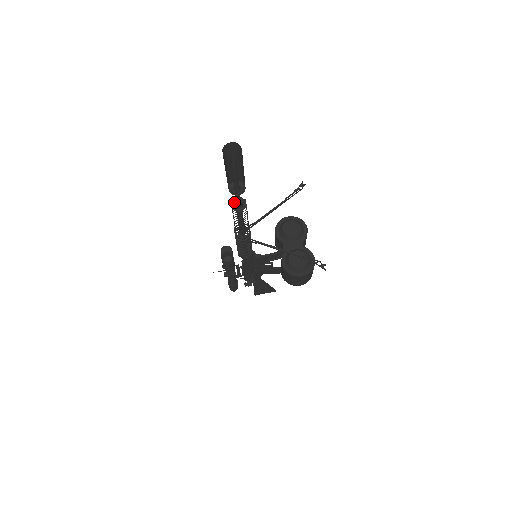
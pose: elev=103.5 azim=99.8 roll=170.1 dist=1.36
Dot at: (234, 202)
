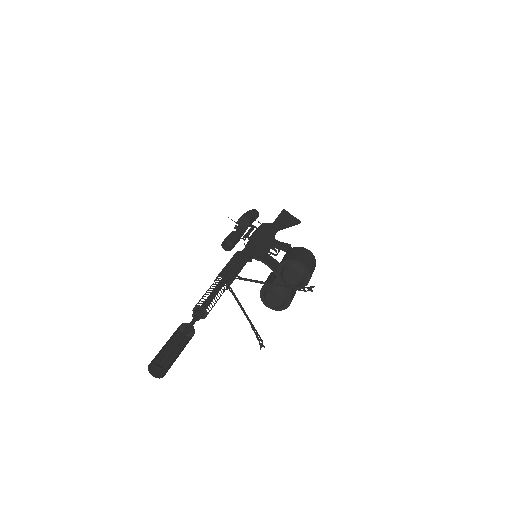
Dot at: (192, 315)
